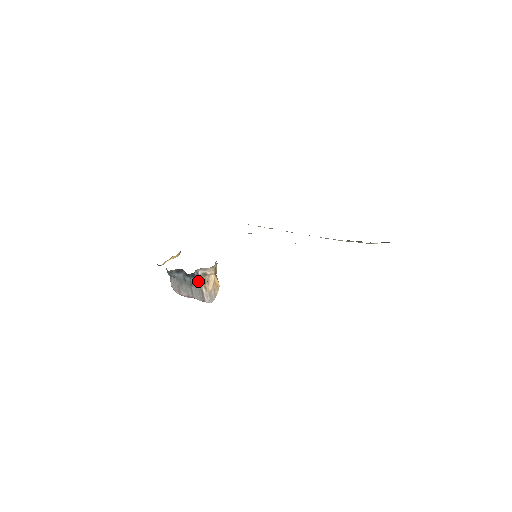
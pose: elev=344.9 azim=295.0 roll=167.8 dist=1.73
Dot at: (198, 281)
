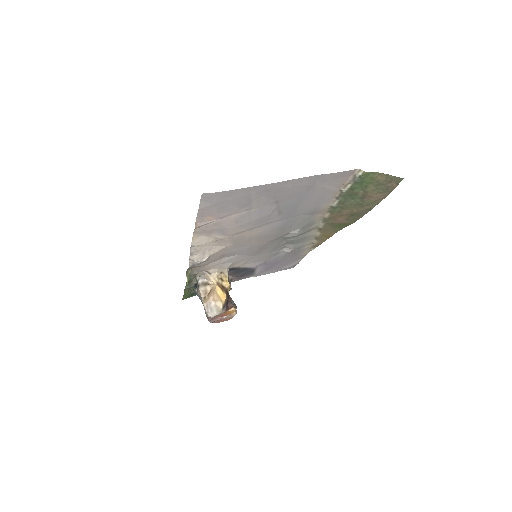
Dot at: (197, 290)
